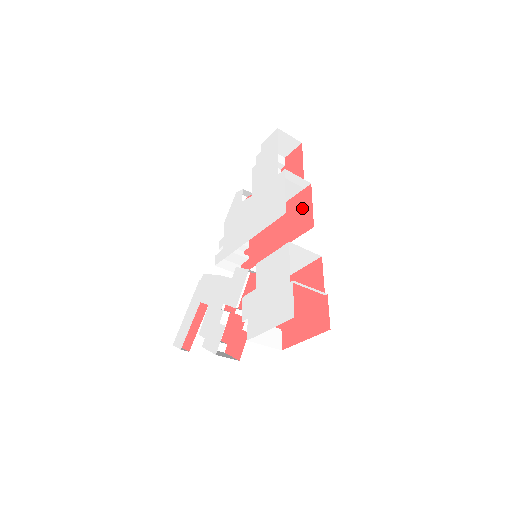
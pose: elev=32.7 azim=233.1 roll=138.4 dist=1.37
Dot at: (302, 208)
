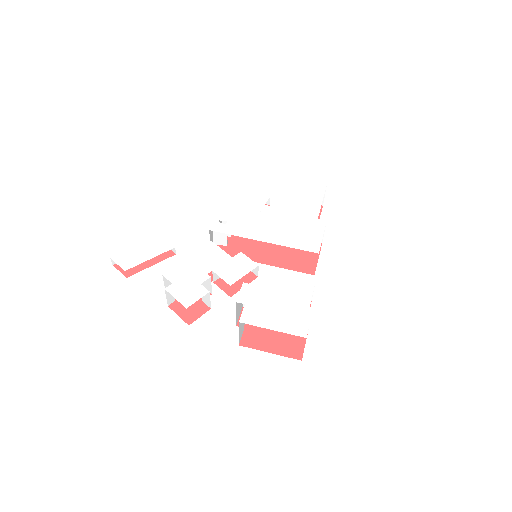
Dot at: (307, 252)
